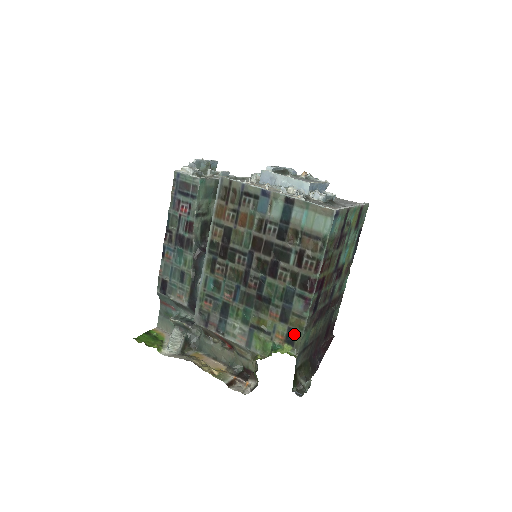
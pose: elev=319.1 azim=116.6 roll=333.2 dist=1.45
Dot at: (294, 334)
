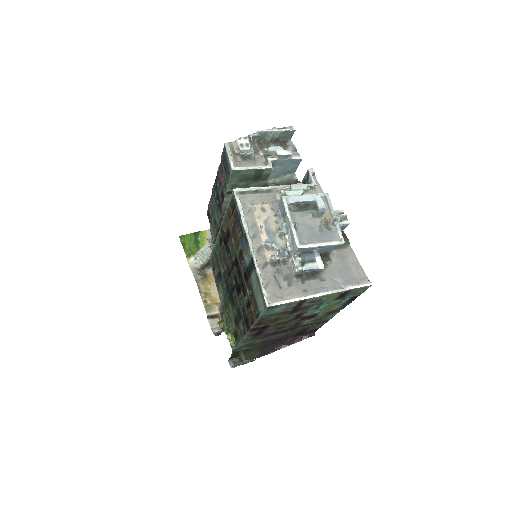
Dot at: (237, 337)
